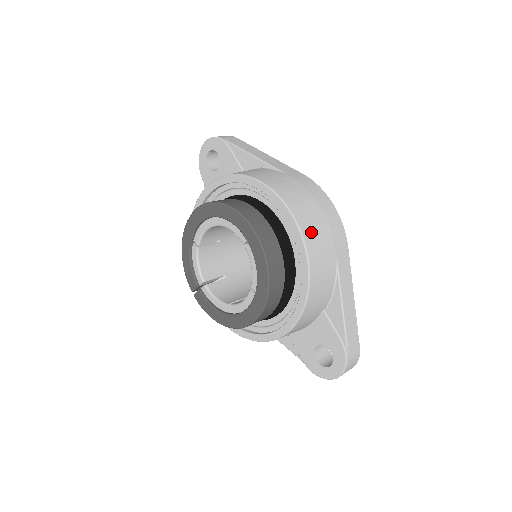
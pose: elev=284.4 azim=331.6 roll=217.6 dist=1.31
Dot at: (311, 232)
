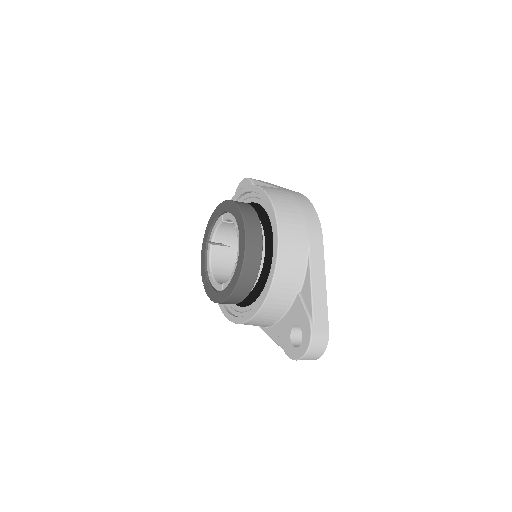
Dot at: (285, 216)
